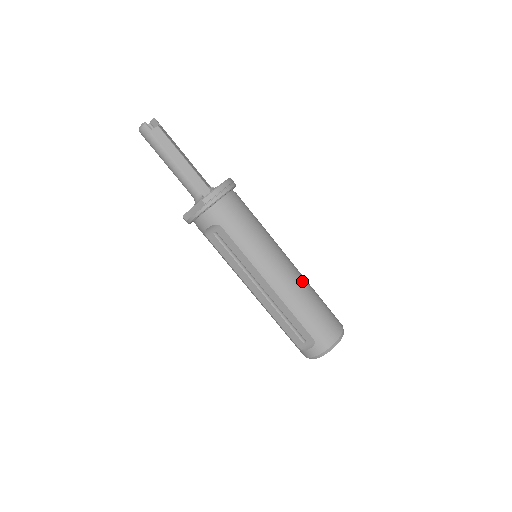
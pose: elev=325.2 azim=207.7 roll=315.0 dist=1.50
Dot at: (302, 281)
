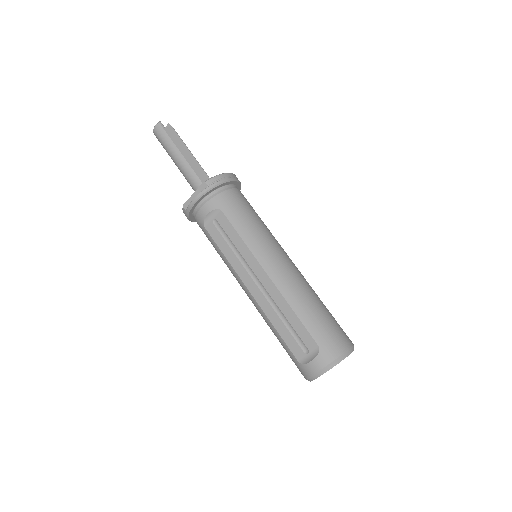
Dot at: (306, 282)
